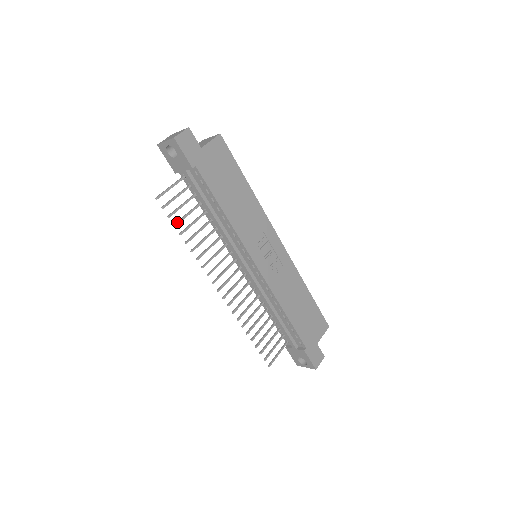
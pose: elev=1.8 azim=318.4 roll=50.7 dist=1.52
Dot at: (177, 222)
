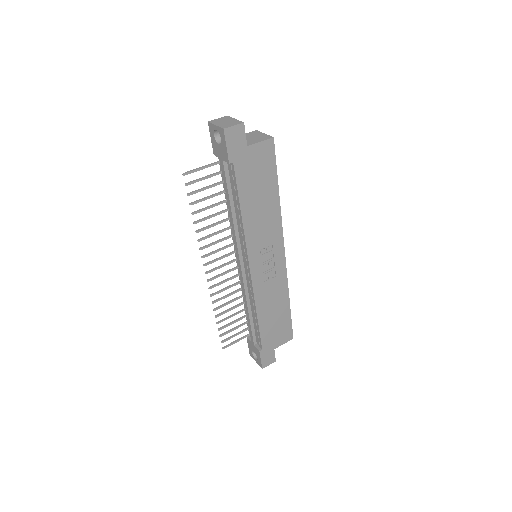
Dot at: (194, 202)
